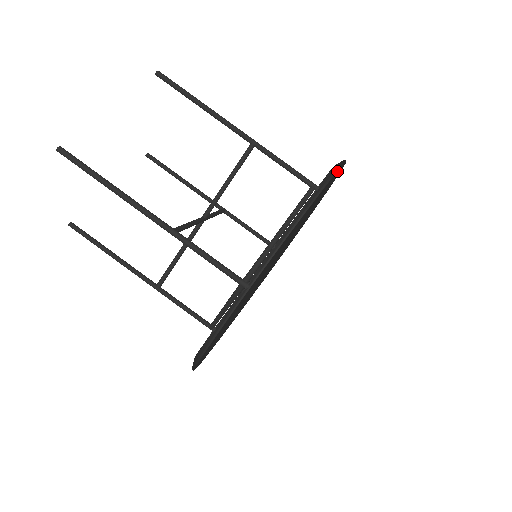
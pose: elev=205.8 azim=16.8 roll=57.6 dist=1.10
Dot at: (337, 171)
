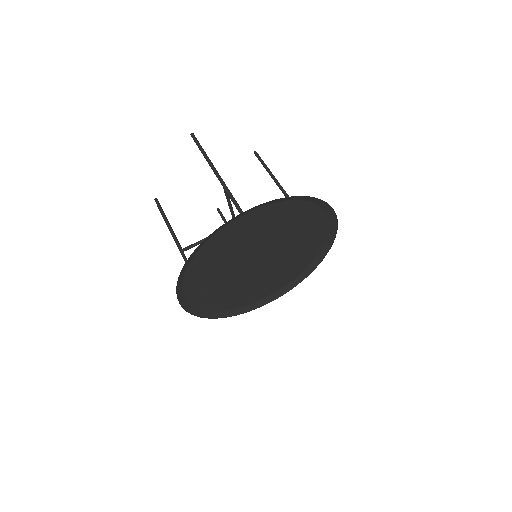
Dot at: (330, 246)
